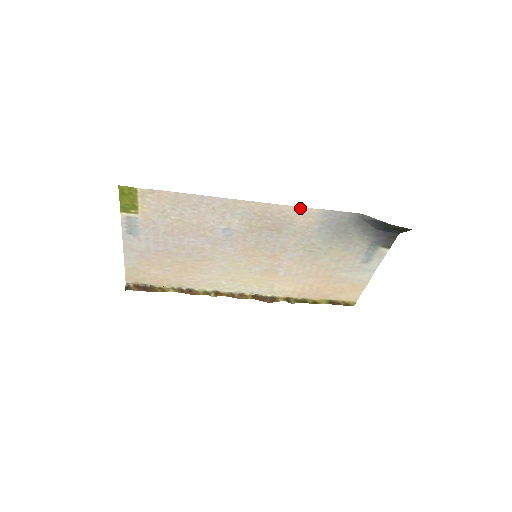
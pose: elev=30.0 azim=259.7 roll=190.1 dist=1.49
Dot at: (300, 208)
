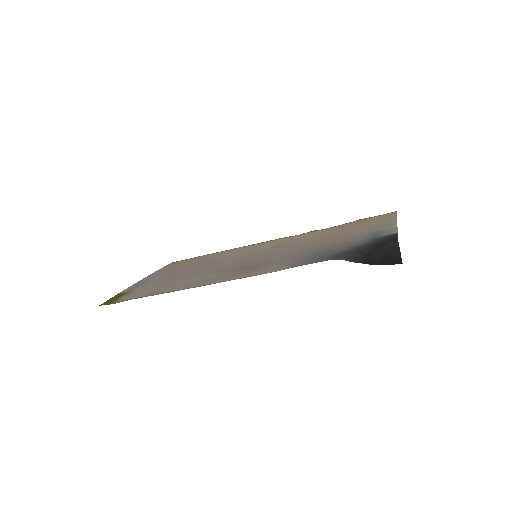
Dot at: occluded
